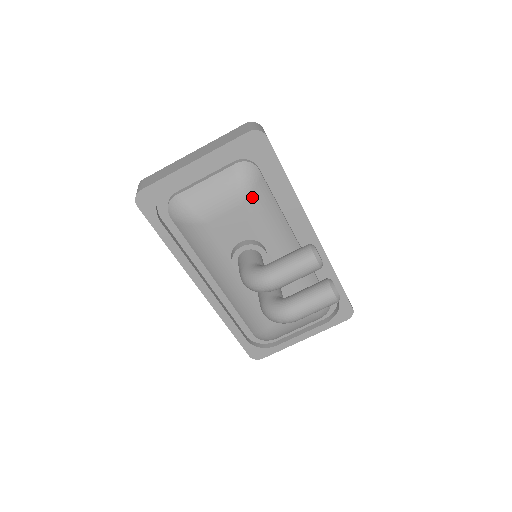
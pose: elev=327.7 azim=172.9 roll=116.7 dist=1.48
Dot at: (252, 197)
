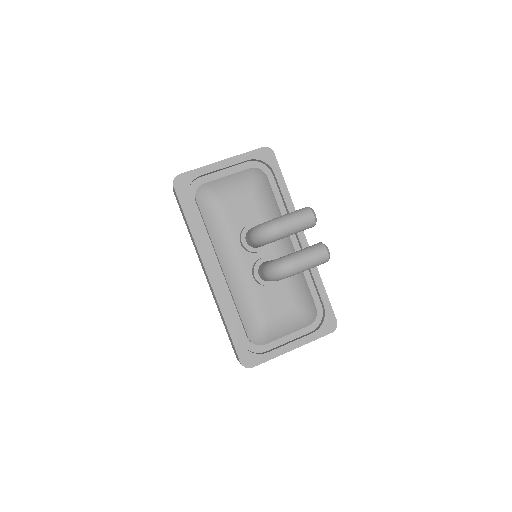
Dot at: (261, 190)
